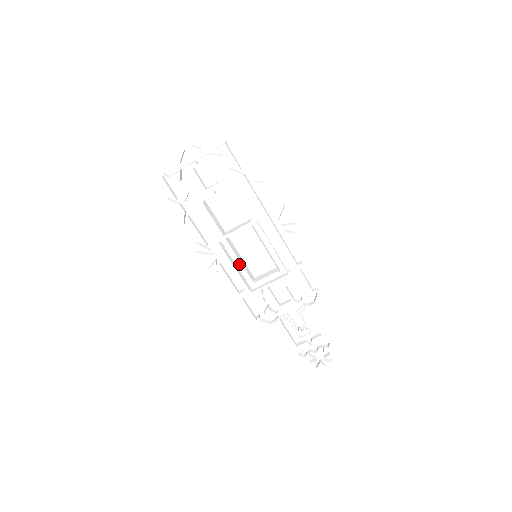
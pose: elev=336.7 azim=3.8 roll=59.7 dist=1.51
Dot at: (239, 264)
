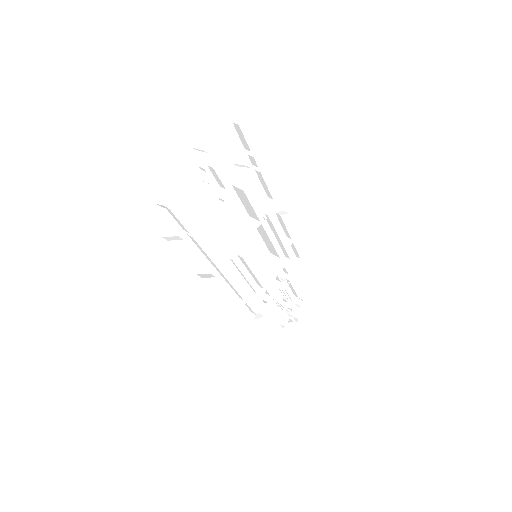
Dot at: (247, 275)
